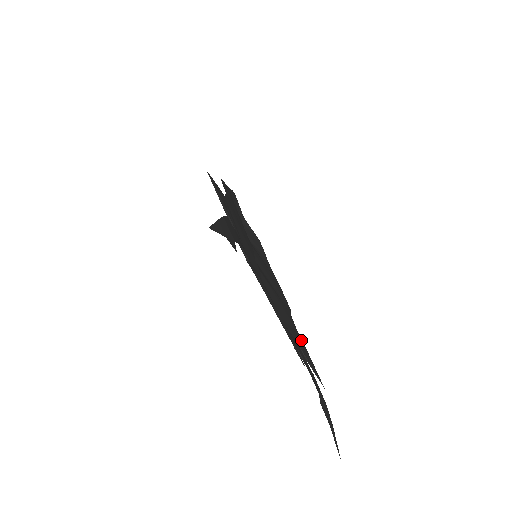
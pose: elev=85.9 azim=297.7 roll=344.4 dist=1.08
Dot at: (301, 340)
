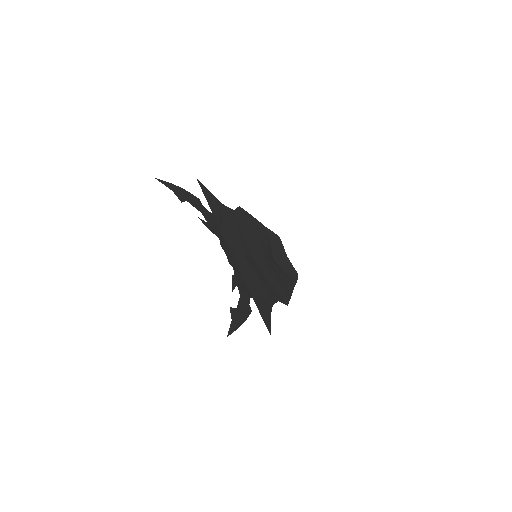
Dot at: (269, 308)
